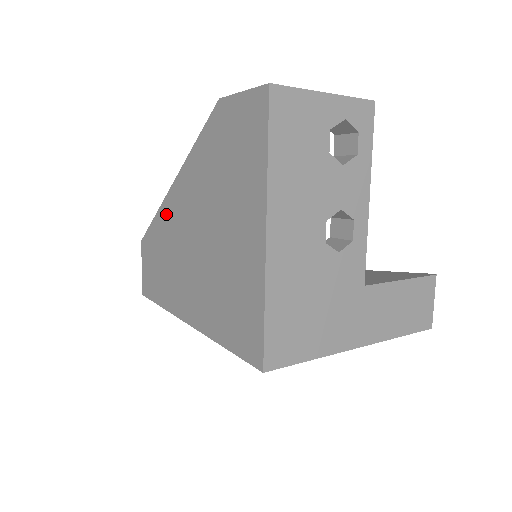
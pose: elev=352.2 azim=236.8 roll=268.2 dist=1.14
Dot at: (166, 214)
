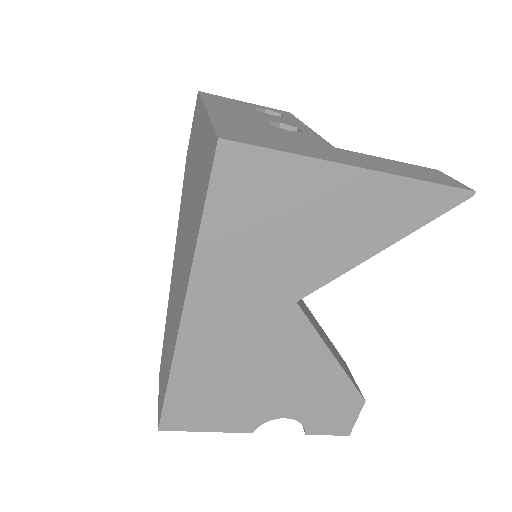
Dot at: (171, 291)
